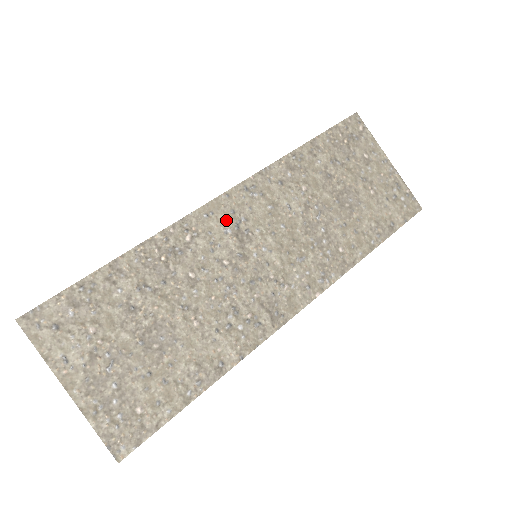
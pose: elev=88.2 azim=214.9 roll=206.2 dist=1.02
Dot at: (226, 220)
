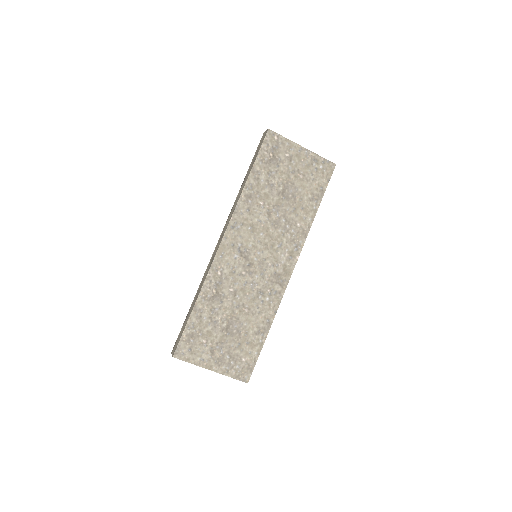
Dot at: (232, 252)
